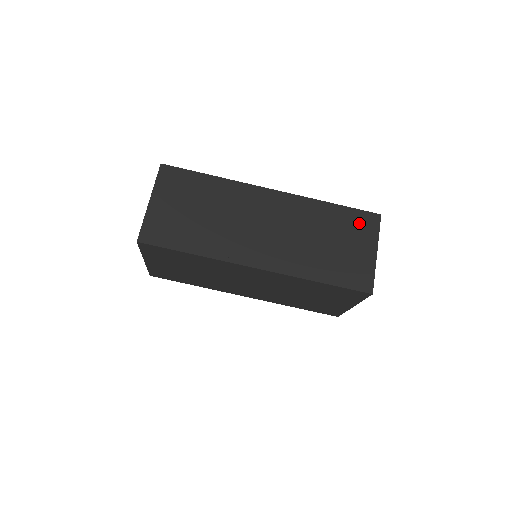
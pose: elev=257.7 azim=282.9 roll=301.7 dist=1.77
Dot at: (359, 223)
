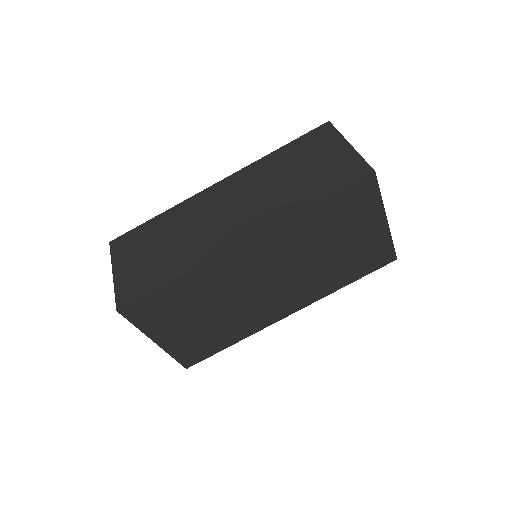
Dot at: (314, 141)
